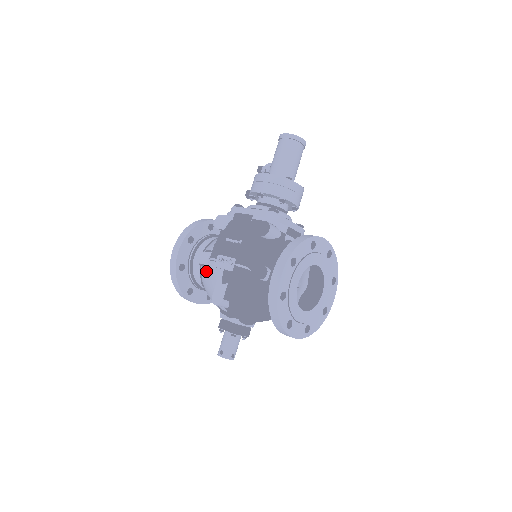
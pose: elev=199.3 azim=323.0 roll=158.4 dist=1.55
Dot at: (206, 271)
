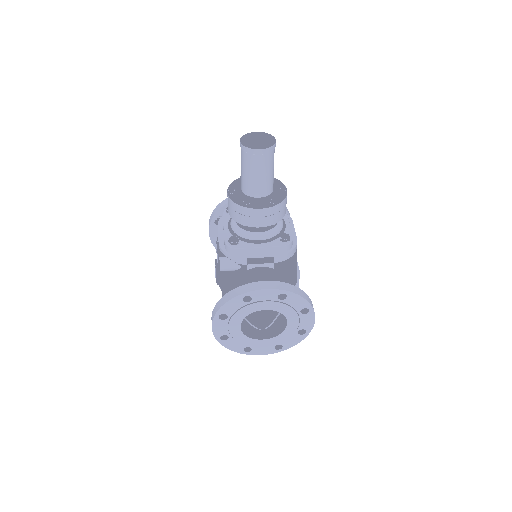
Dot at: occluded
